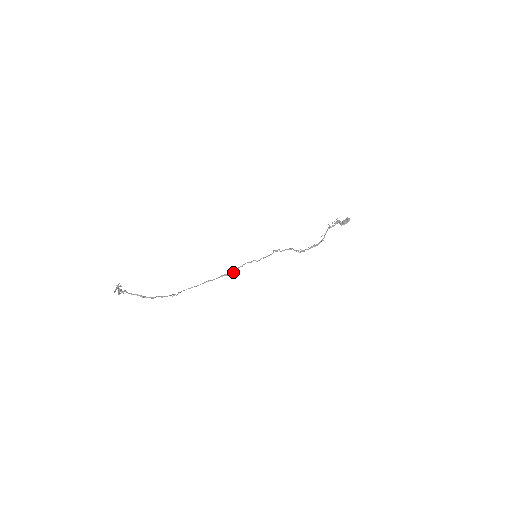
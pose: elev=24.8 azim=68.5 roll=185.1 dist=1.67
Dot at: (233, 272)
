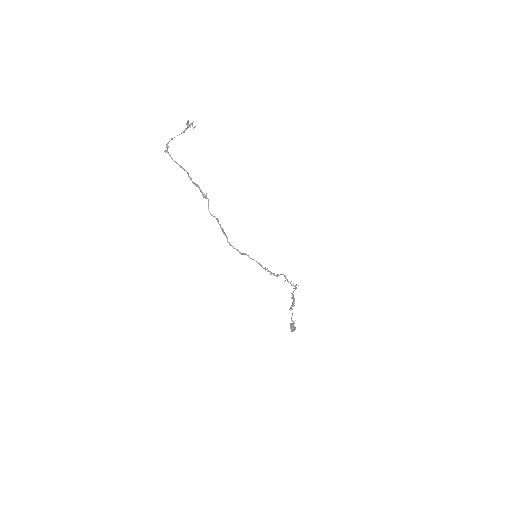
Dot at: (240, 252)
